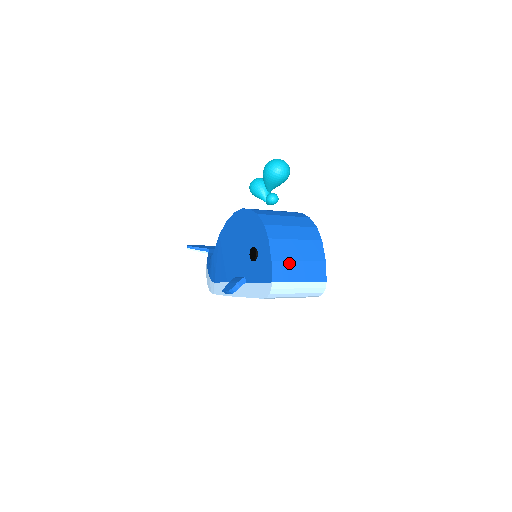
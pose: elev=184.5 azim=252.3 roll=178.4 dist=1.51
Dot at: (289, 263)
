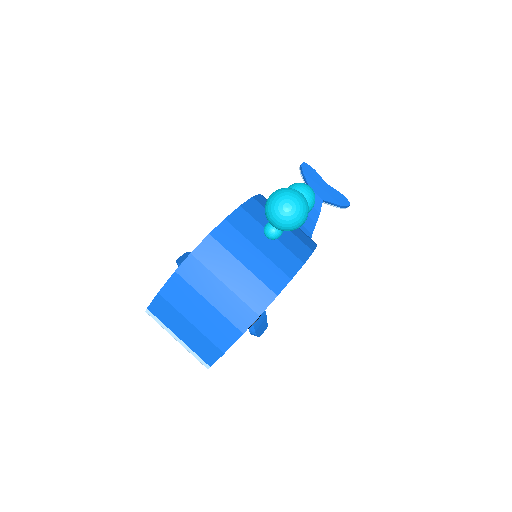
Dot at: (177, 313)
